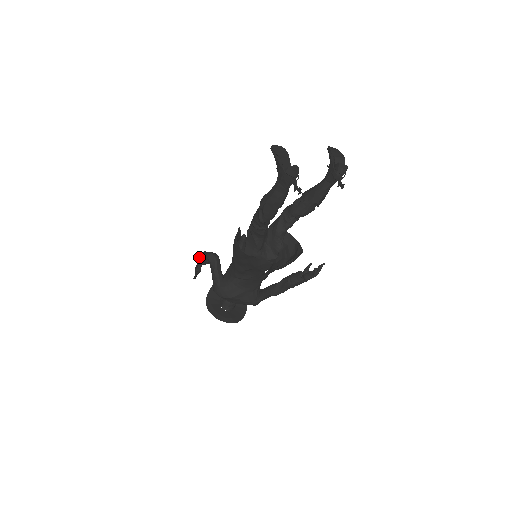
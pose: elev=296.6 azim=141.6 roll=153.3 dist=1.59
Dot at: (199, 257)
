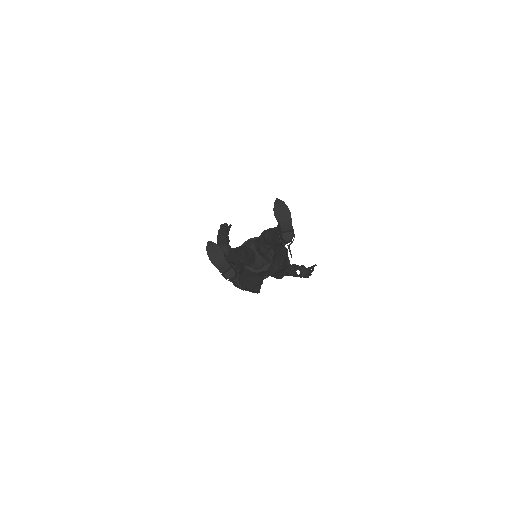
Dot at: occluded
